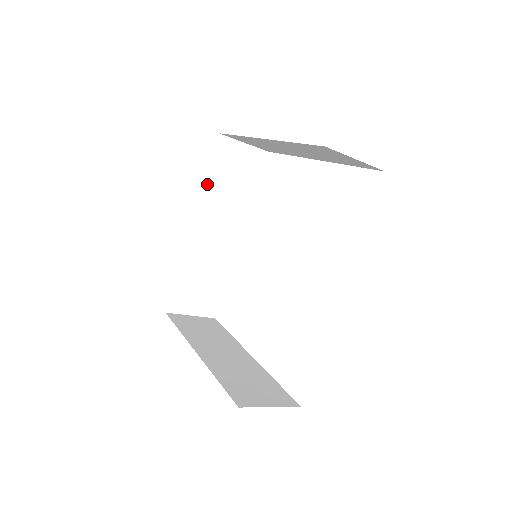
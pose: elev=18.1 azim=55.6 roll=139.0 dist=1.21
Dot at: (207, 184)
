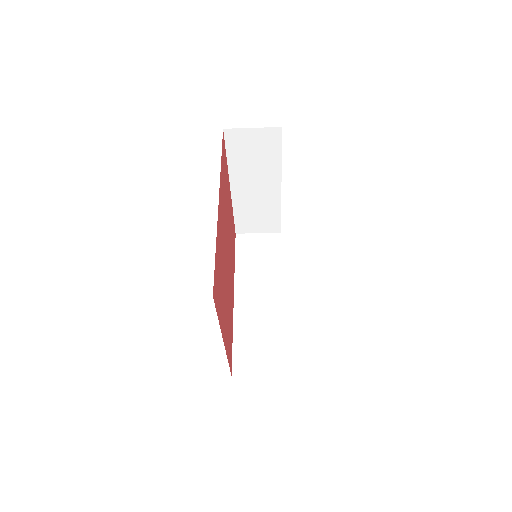
Dot at: (237, 266)
